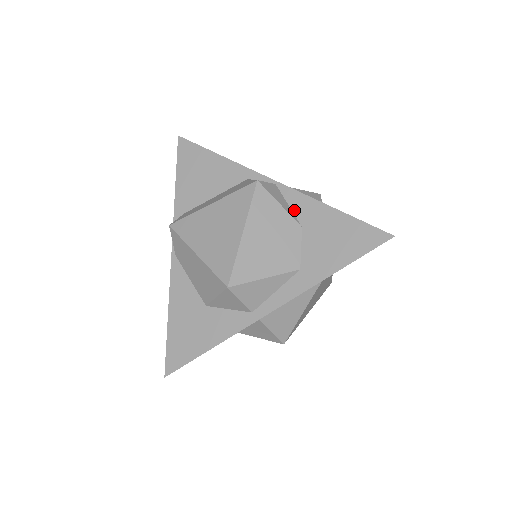
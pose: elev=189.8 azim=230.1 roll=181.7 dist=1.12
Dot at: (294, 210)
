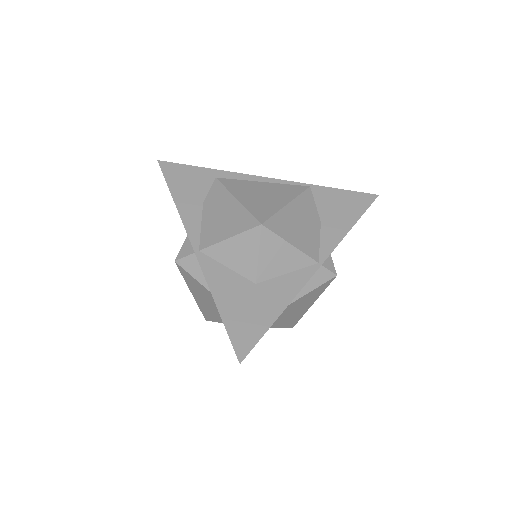
Dot at: occluded
